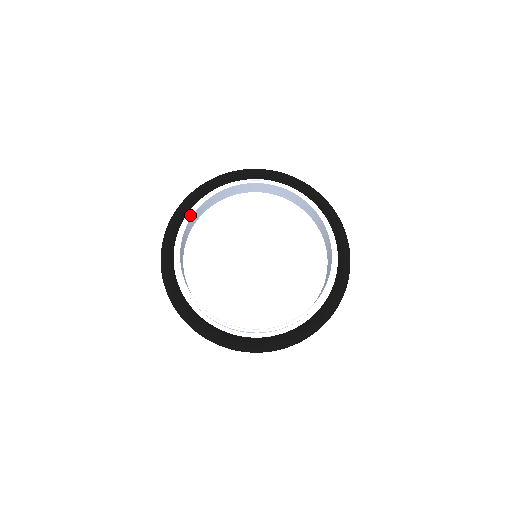
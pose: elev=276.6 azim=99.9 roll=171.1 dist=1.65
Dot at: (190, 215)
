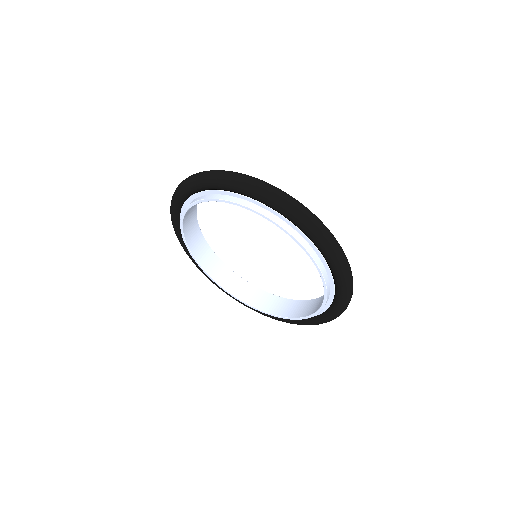
Dot at: (219, 200)
